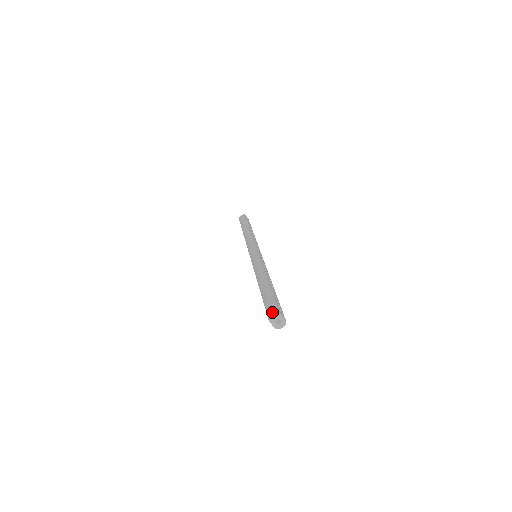
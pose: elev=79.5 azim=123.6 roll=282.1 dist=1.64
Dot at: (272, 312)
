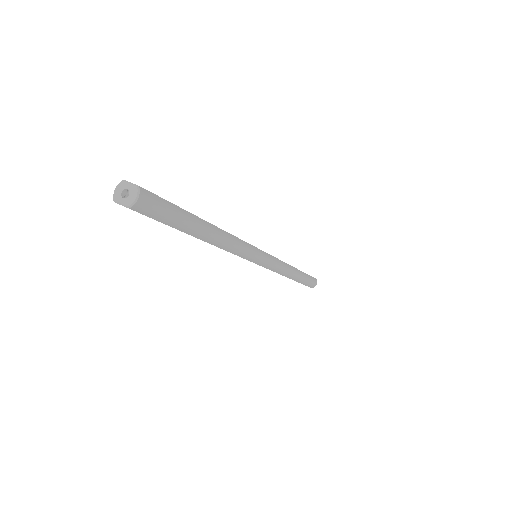
Dot at: occluded
